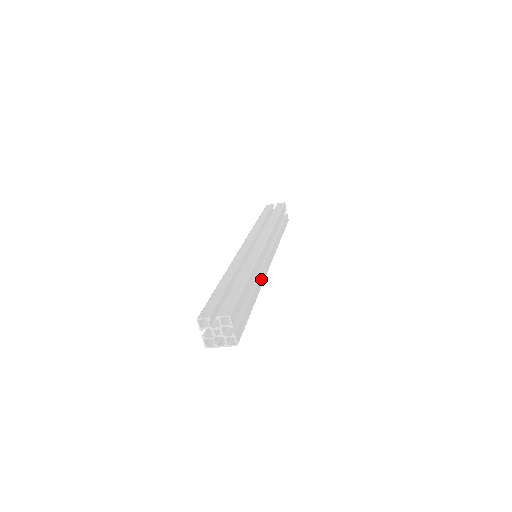
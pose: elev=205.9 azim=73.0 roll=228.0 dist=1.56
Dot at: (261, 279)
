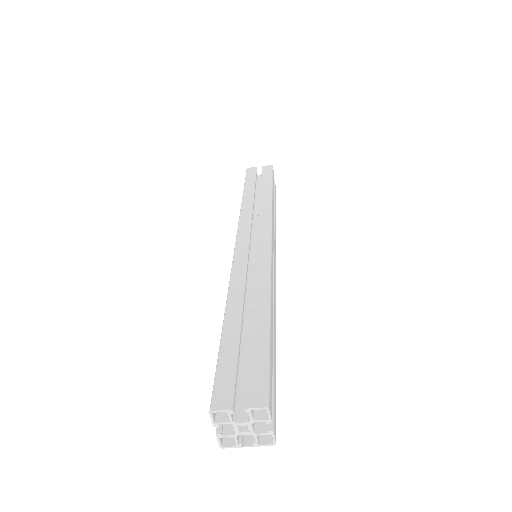
Dot at: (274, 299)
